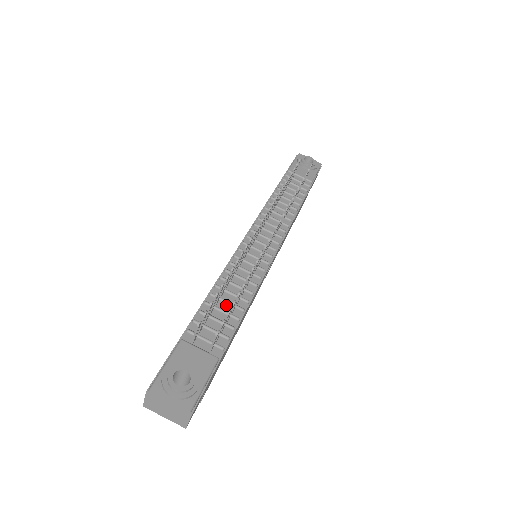
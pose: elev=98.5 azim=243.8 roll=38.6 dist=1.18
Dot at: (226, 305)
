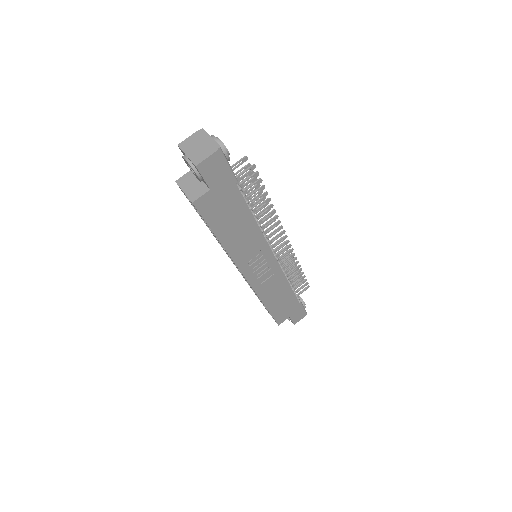
Dot at: occluded
